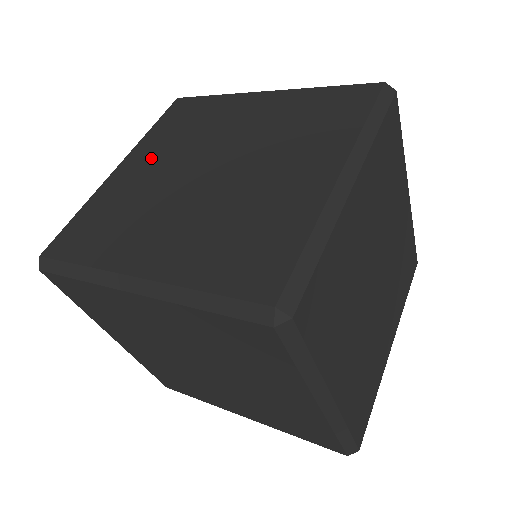
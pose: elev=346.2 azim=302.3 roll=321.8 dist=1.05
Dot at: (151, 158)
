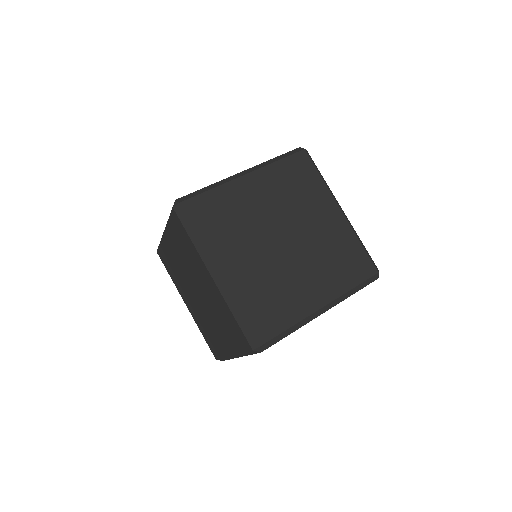
Dot at: occluded
